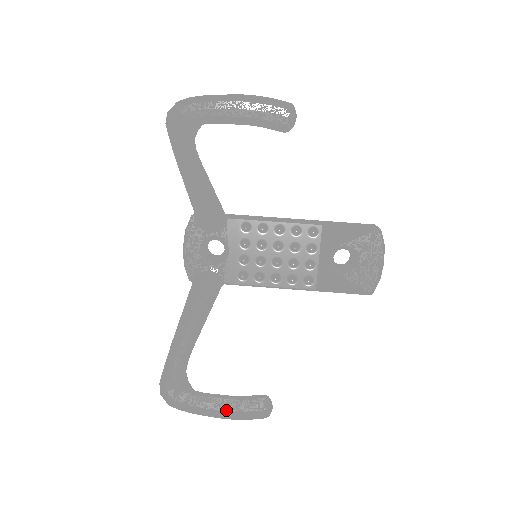
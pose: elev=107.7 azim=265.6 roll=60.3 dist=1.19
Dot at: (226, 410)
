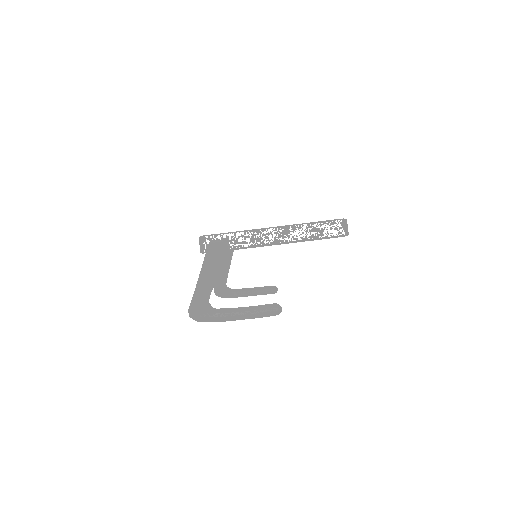
Dot at: occluded
